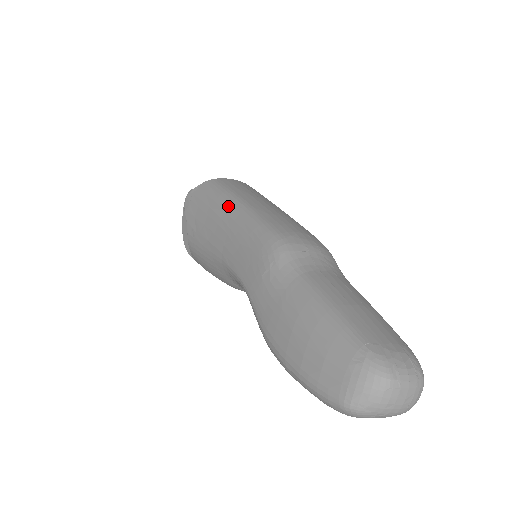
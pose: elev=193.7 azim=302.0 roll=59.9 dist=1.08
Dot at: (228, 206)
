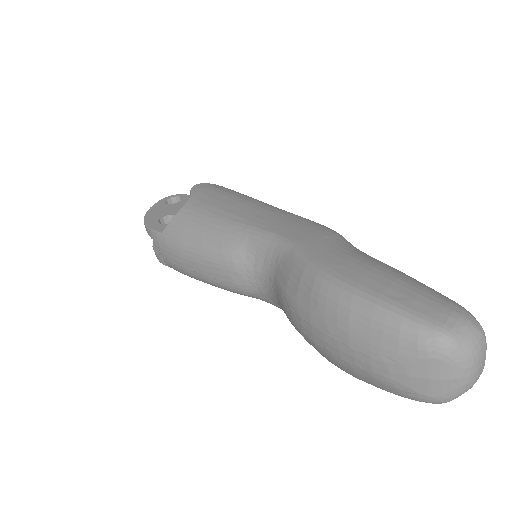
Dot at: (263, 202)
